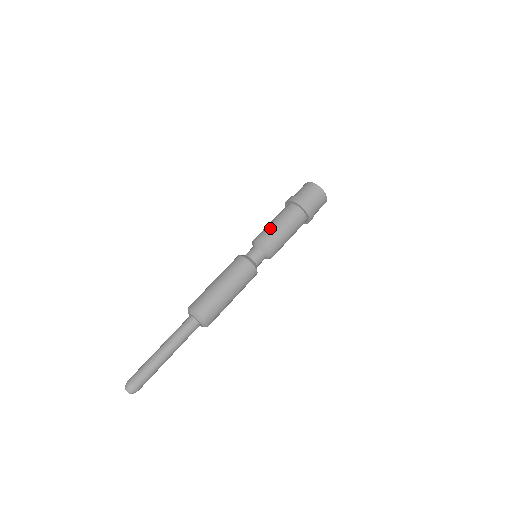
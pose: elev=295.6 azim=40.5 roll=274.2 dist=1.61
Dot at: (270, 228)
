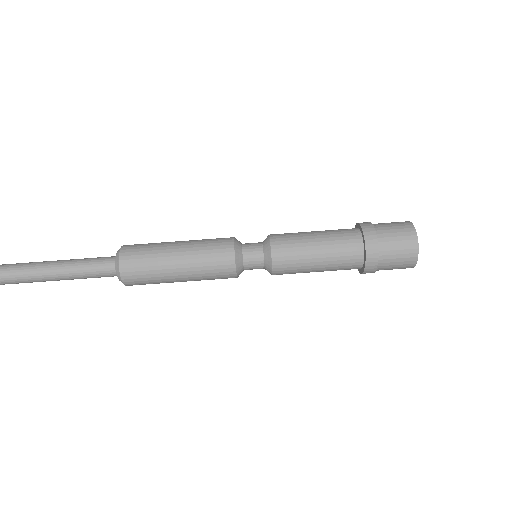
Dot at: (300, 235)
